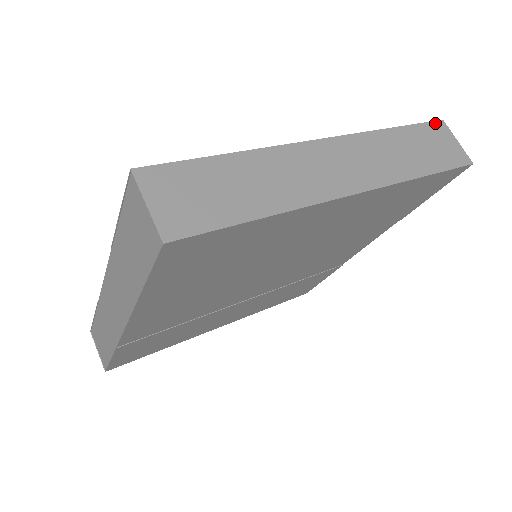
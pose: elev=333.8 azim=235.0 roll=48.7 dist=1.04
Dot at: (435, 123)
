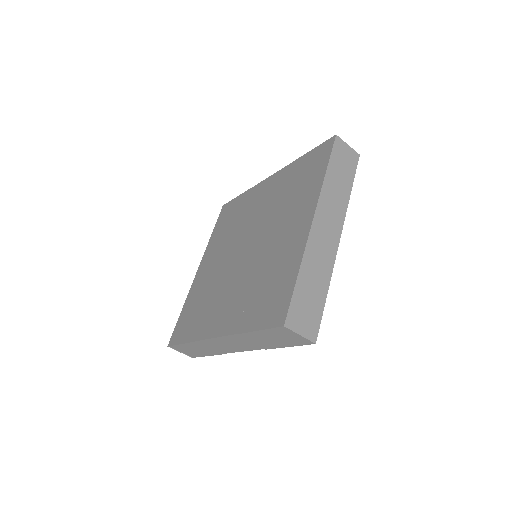
Dot at: (335, 143)
